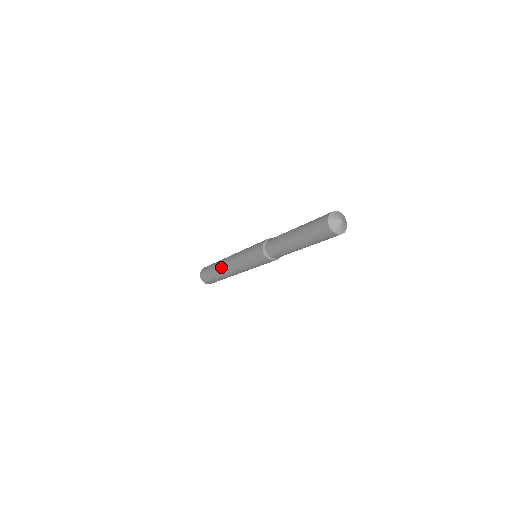
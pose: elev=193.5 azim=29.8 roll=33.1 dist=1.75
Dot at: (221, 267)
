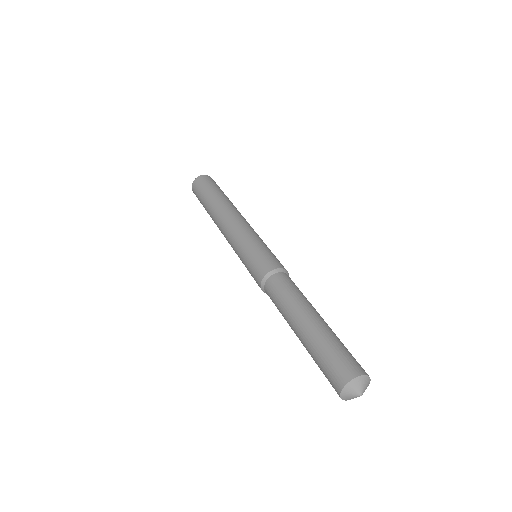
Dot at: (214, 222)
